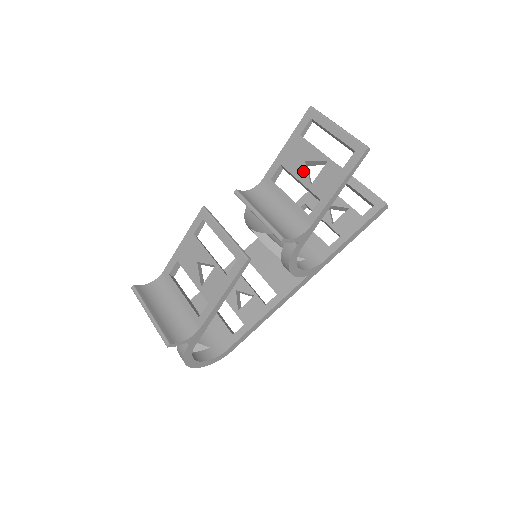
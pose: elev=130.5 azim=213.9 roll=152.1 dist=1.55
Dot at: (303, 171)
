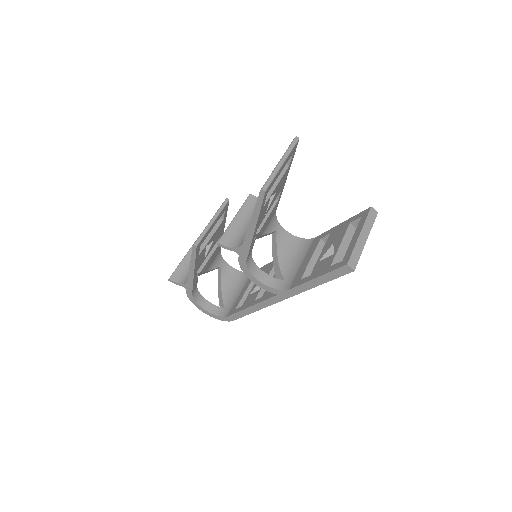
Dot at: occluded
